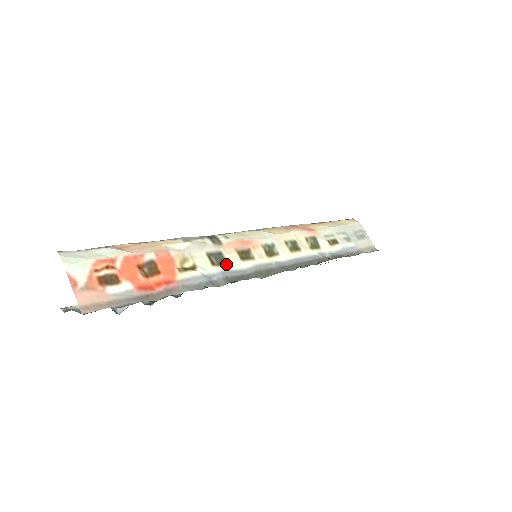
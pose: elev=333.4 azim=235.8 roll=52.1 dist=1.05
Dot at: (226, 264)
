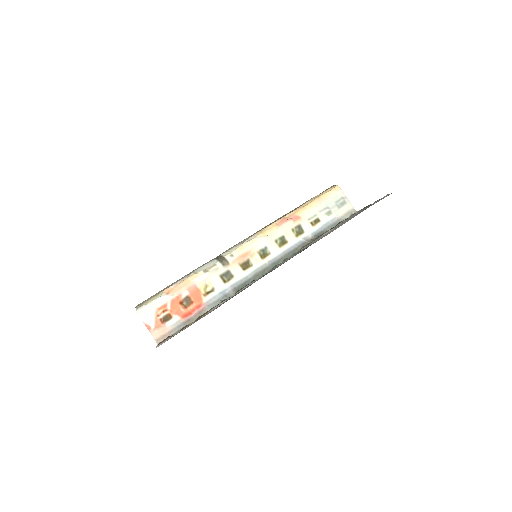
Dot at: (233, 278)
